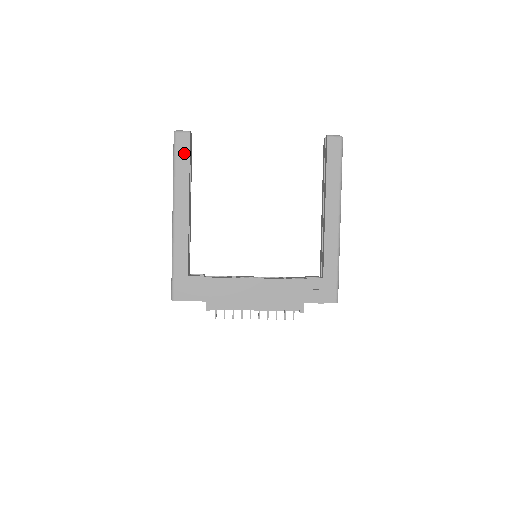
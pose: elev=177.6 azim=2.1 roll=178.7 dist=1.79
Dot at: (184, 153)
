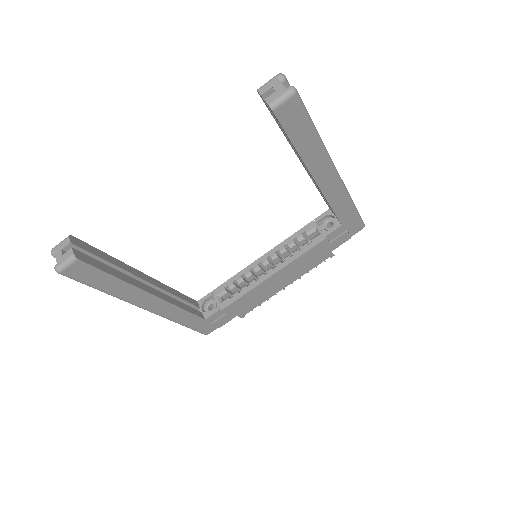
Dot at: (96, 276)
